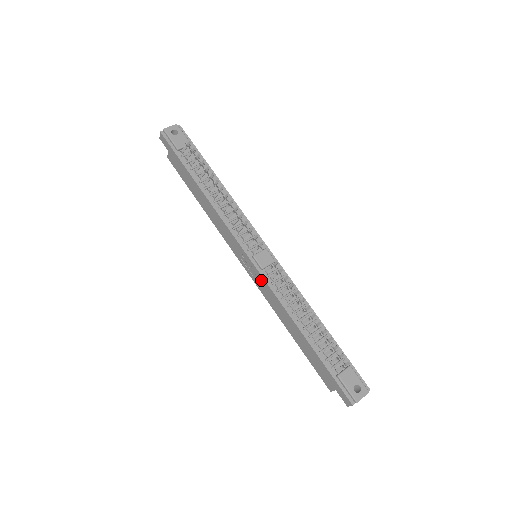
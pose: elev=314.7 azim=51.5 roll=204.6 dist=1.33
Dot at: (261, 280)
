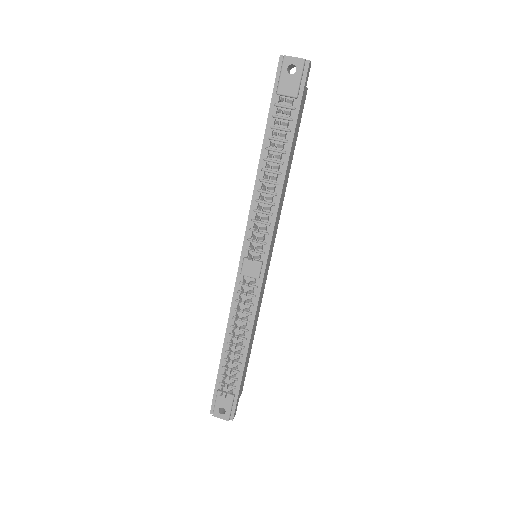
Dot at: (237, 278)
